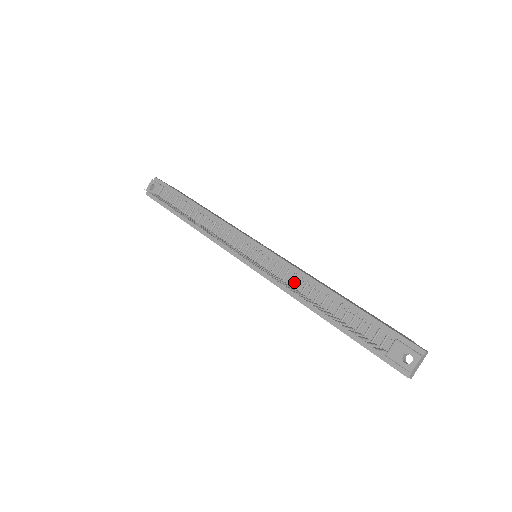
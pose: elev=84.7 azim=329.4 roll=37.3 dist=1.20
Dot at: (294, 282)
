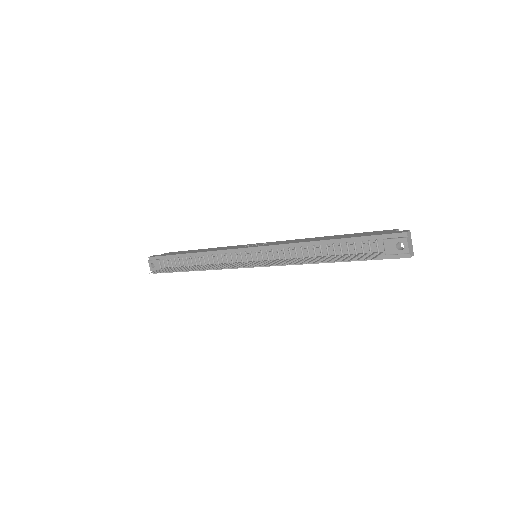
Dot at: (293, 254)
